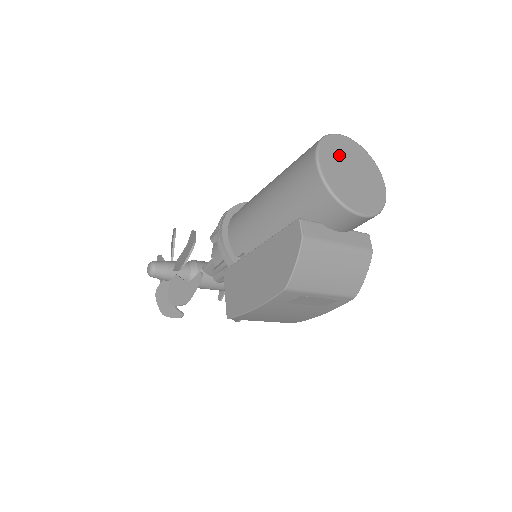
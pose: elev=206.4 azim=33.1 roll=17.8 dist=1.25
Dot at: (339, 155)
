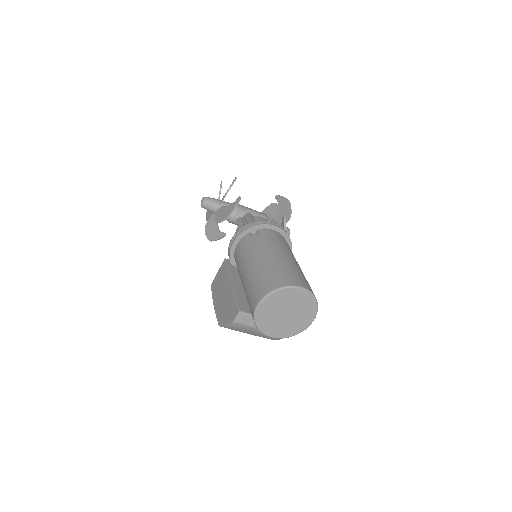
Dot at: (283, 302)
